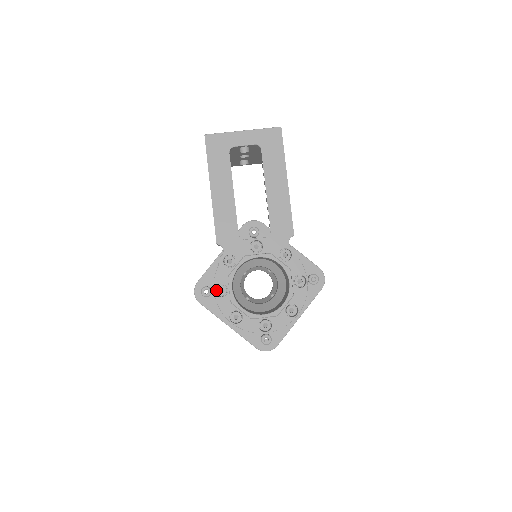
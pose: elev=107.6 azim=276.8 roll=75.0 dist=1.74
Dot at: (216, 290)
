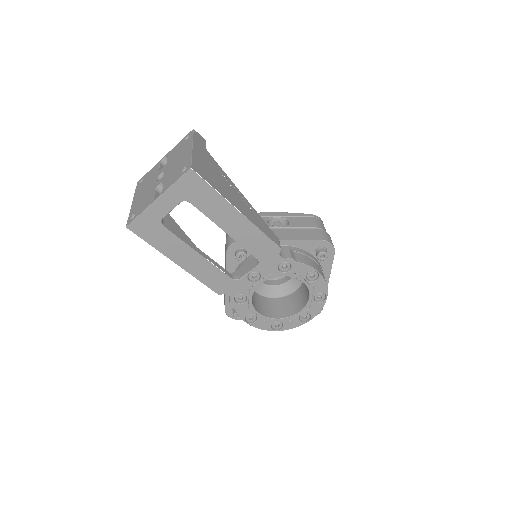
Dot at: (246, 321)
